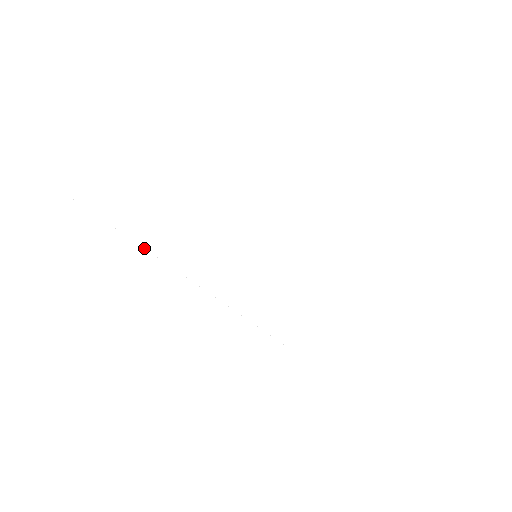
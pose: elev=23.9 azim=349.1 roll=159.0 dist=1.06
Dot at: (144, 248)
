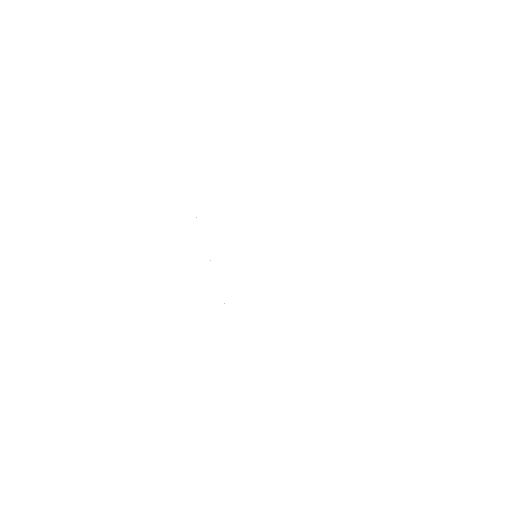
Dot at: occluded
